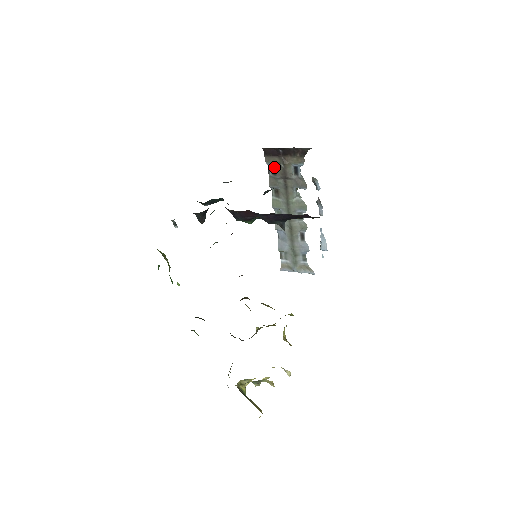
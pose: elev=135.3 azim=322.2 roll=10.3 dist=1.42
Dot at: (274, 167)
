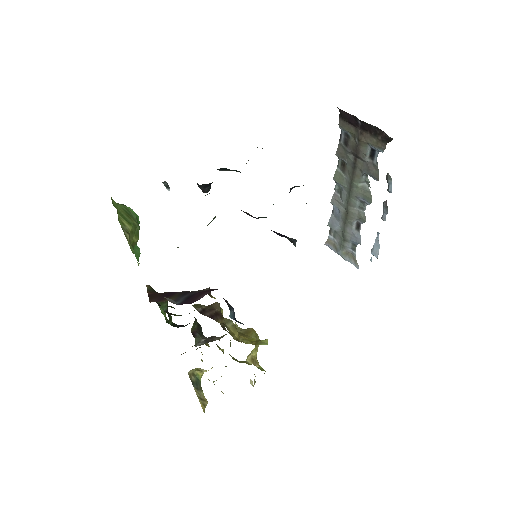
Dot at: (348, 136)
